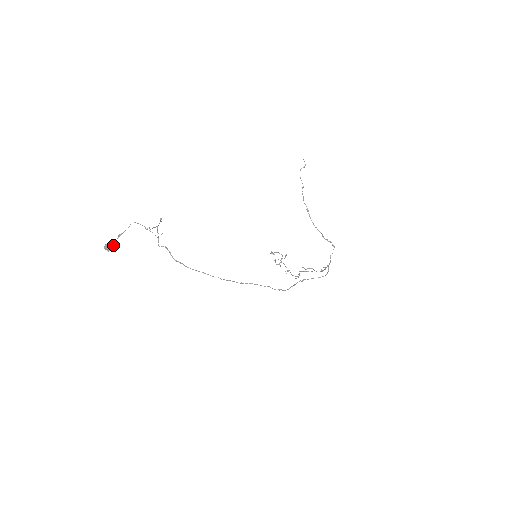
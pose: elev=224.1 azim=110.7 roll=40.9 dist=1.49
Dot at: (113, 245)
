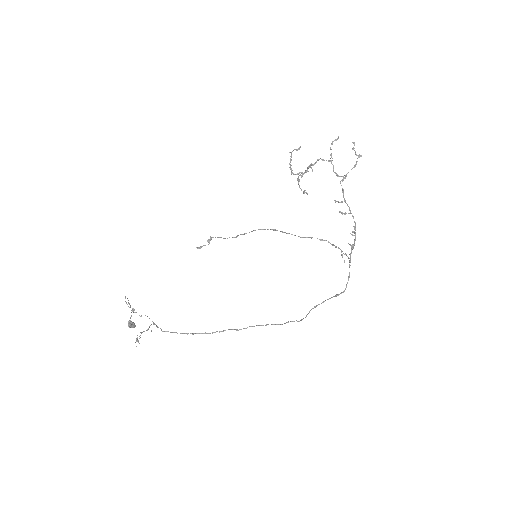
Dot at: (133, 310)
